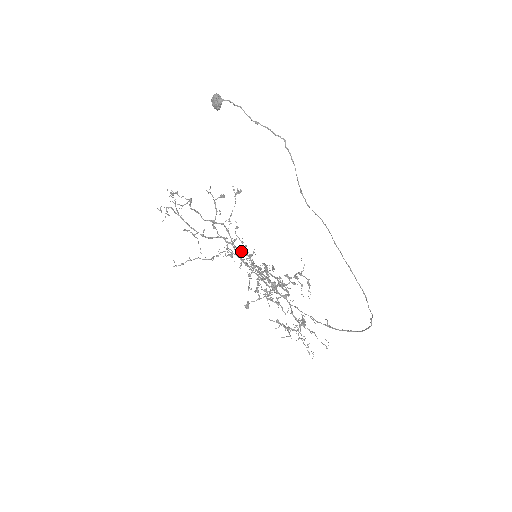
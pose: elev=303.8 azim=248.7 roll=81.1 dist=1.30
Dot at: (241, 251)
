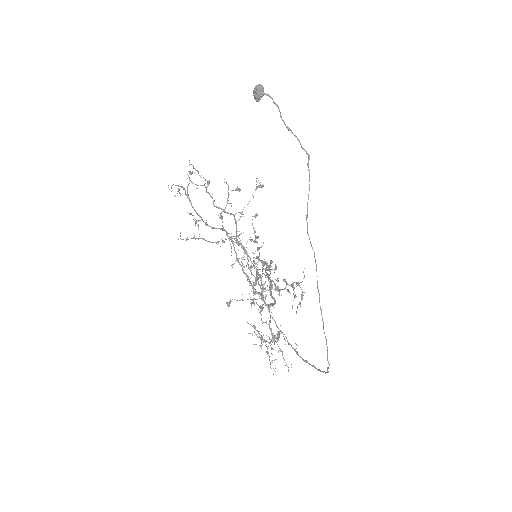
Dot at: occluded
